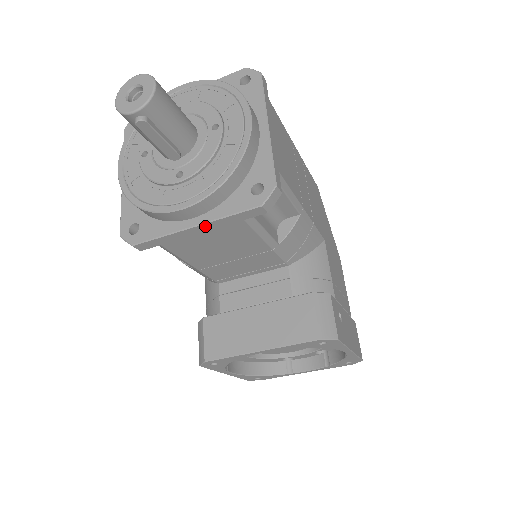
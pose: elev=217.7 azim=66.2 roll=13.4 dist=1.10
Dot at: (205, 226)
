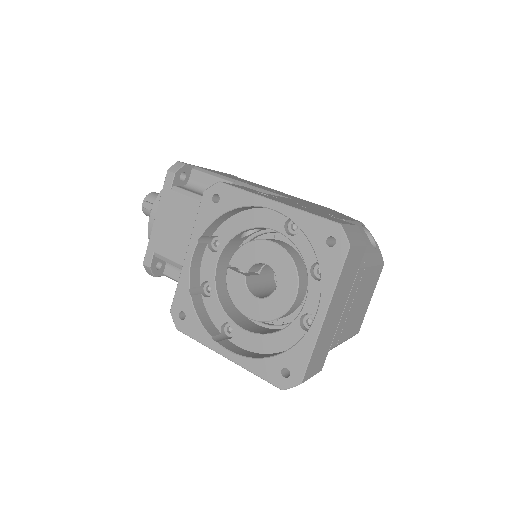
Dot at: (159, 213)
